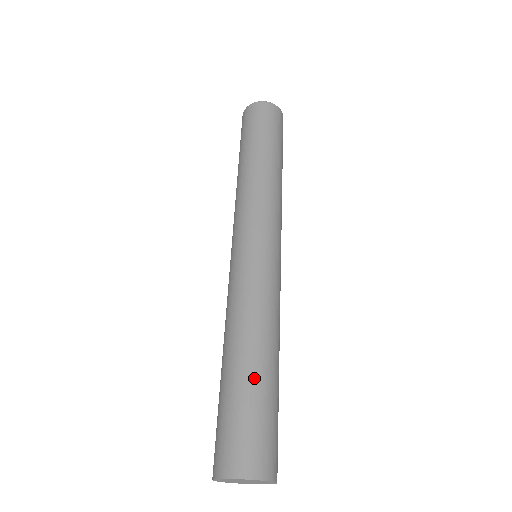
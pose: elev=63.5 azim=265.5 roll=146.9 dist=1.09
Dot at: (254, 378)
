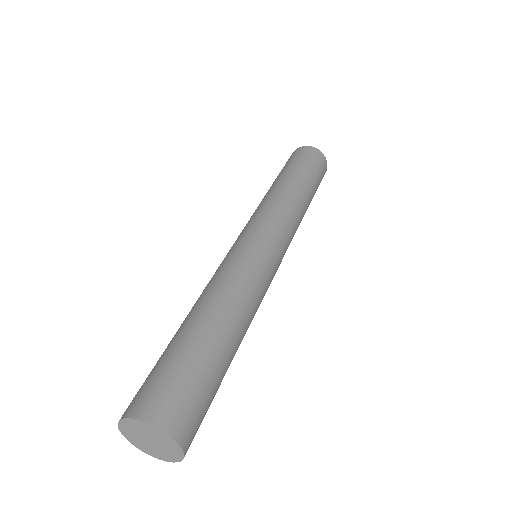
Dot at: (221, 351)
